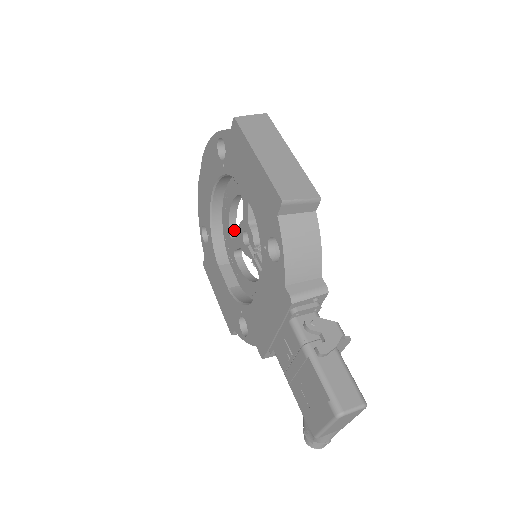
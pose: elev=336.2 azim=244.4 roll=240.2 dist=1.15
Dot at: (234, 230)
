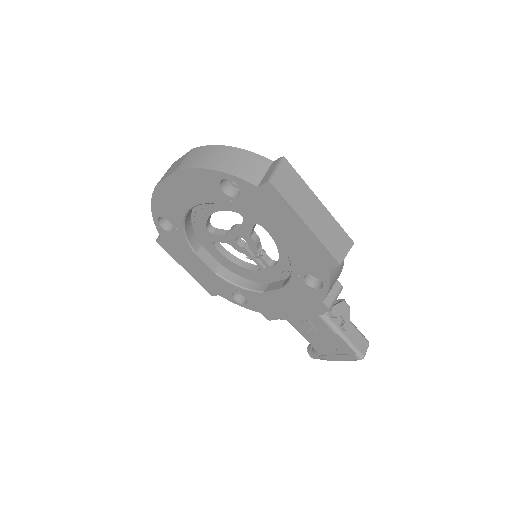
Dot at: (209, 223)
